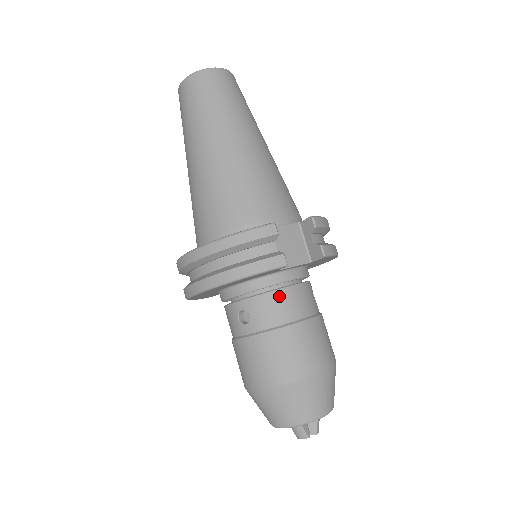
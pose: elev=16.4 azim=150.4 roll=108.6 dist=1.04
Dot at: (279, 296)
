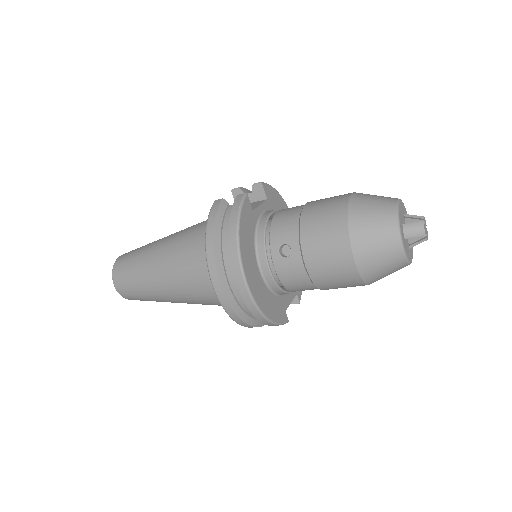
Dot at: (277, 218)
